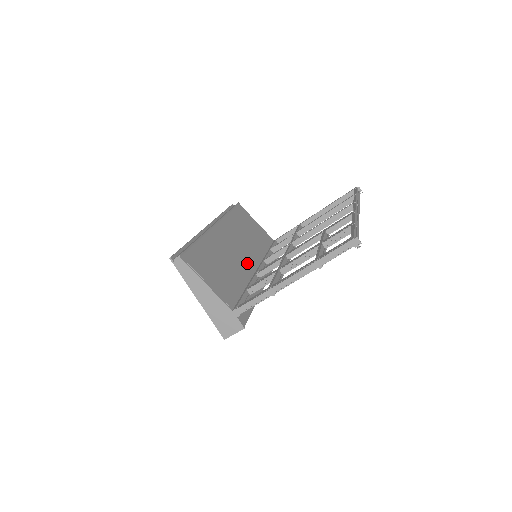
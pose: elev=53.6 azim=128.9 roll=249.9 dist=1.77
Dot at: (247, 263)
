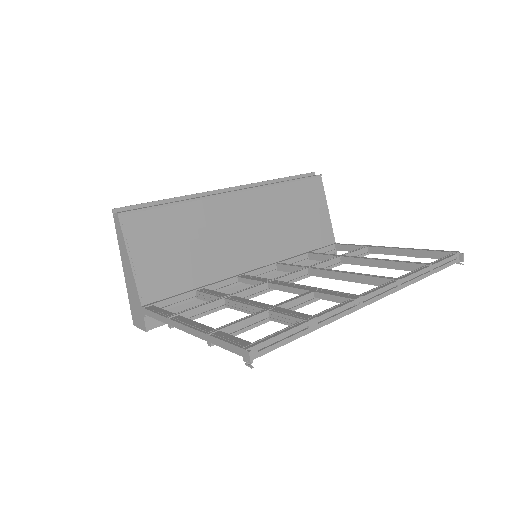
Dot at: (242, 257)
